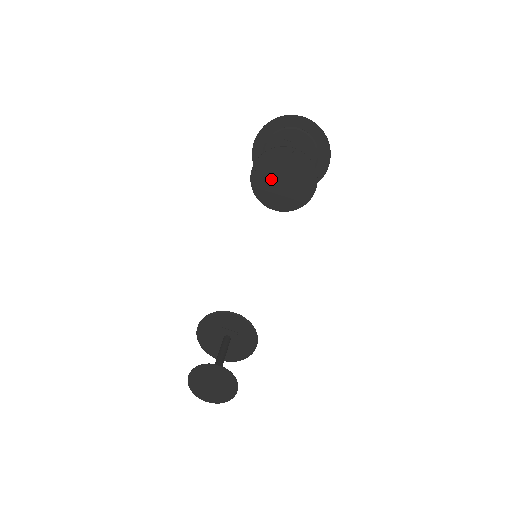
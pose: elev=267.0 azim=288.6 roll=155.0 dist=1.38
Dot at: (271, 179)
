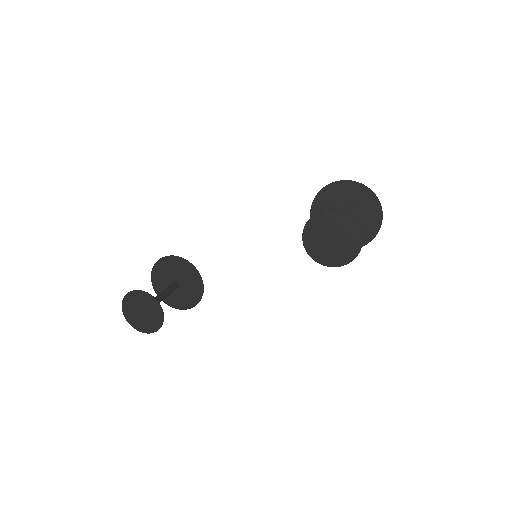
Dot at: (325, 230)
